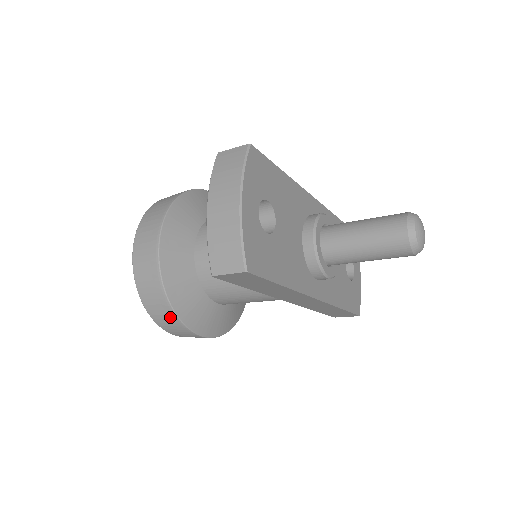
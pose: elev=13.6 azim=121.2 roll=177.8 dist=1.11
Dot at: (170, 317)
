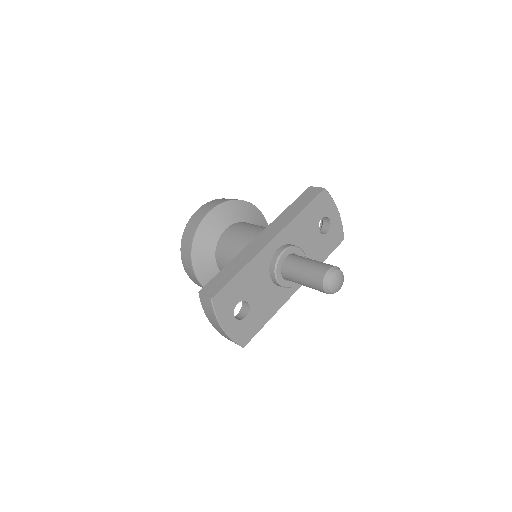
Dot at: occluded
